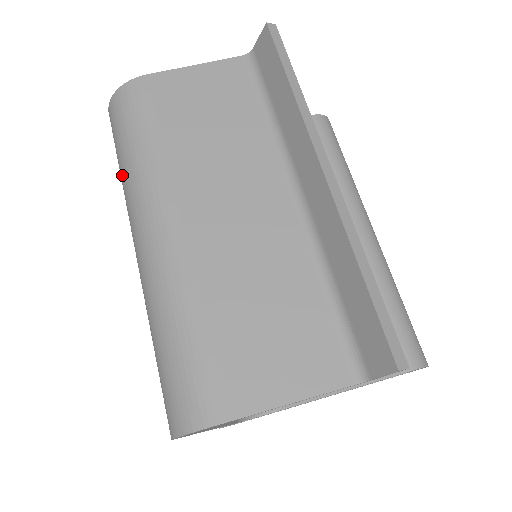
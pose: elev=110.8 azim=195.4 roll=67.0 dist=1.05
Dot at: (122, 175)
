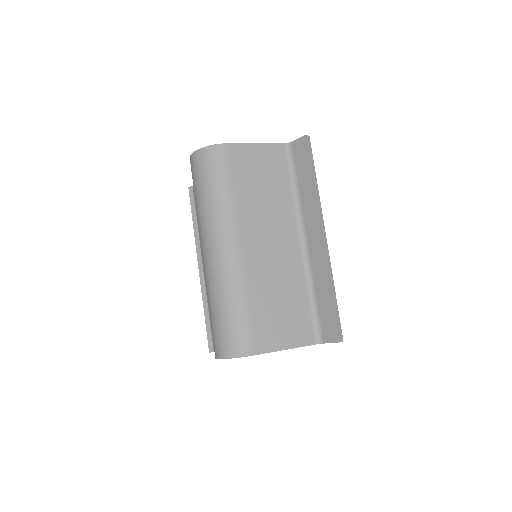
Dot at: (202, 203)
